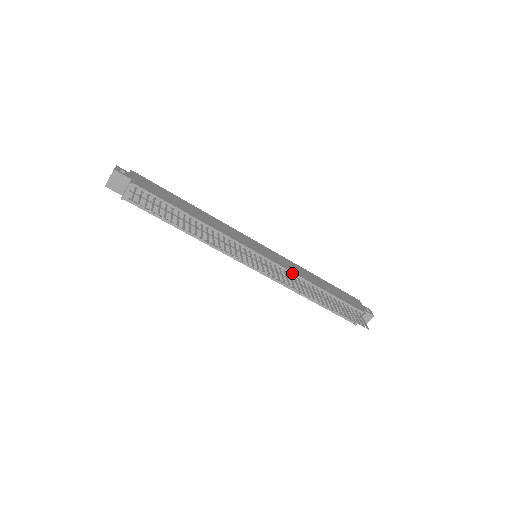
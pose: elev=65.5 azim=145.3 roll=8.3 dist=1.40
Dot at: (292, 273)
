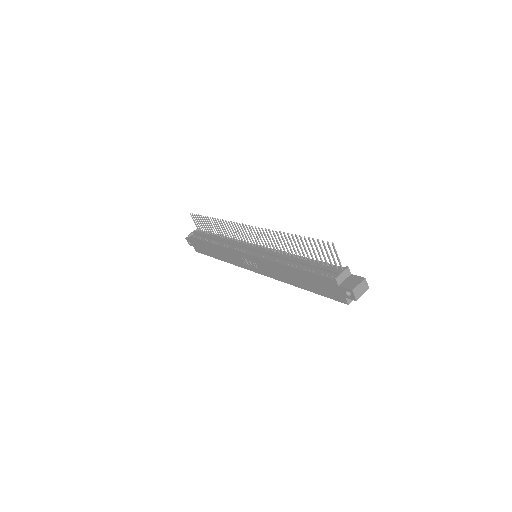
Dot at: (278, 251)
